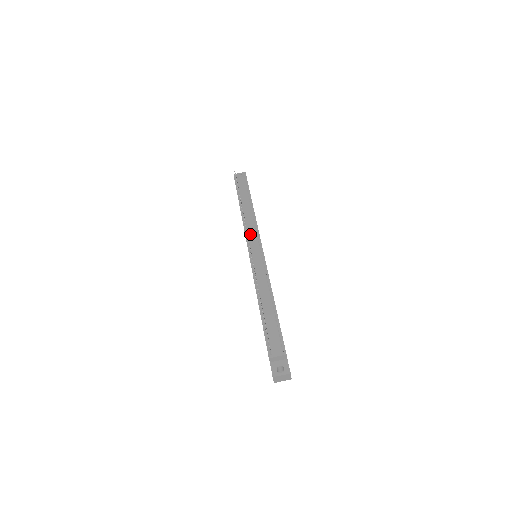
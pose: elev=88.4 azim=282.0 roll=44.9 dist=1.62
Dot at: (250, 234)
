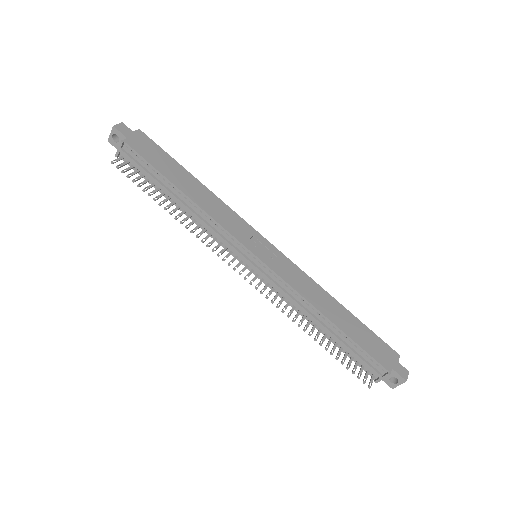
Dot at: (224, 242)
